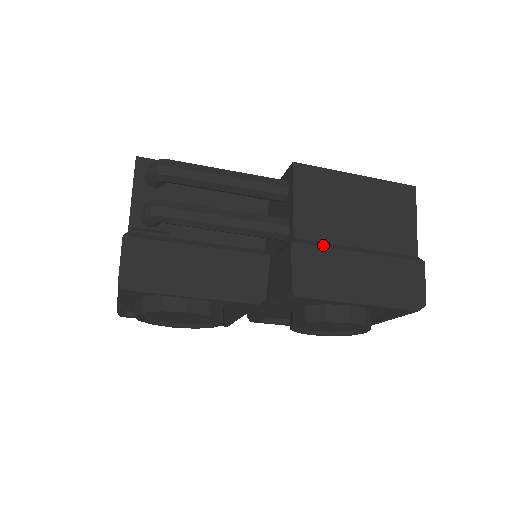
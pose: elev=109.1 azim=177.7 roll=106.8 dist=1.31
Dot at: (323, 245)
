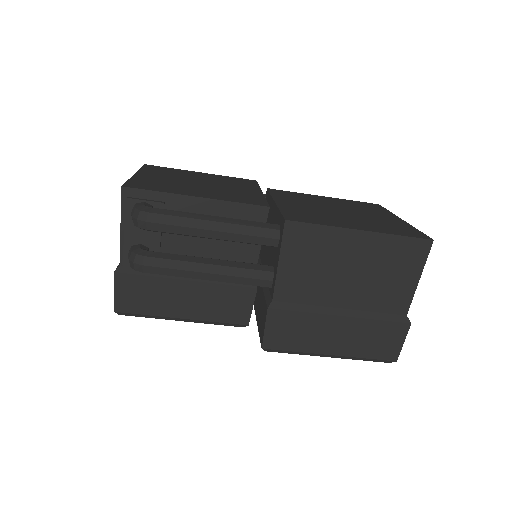
Dot at: (301, 309)
